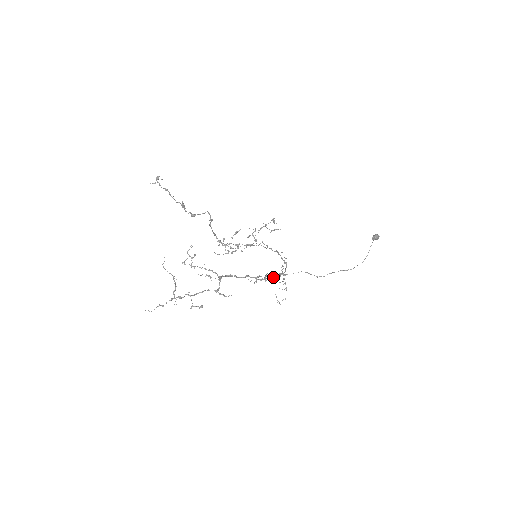
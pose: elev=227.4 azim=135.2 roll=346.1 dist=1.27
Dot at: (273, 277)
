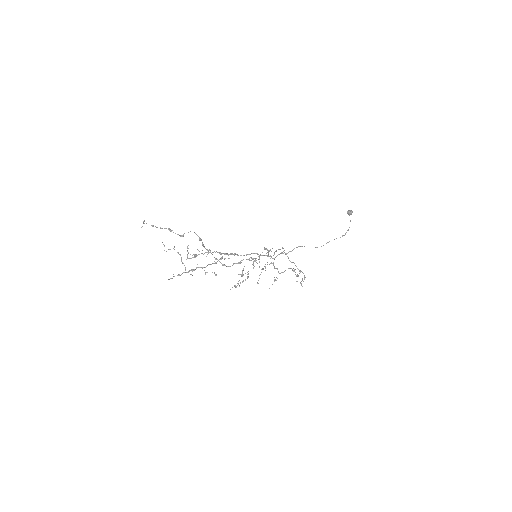
Dot at: (276, 256)
